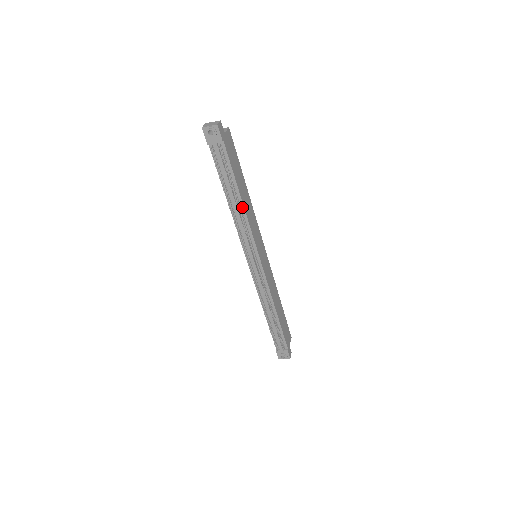
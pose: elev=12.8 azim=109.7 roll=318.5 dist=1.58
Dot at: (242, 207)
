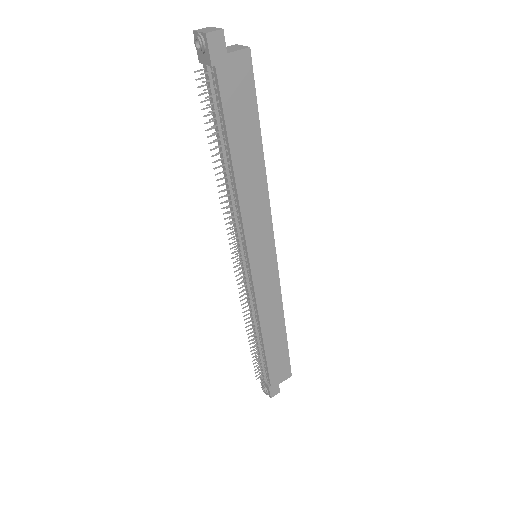
Dot at: (234, 181)
